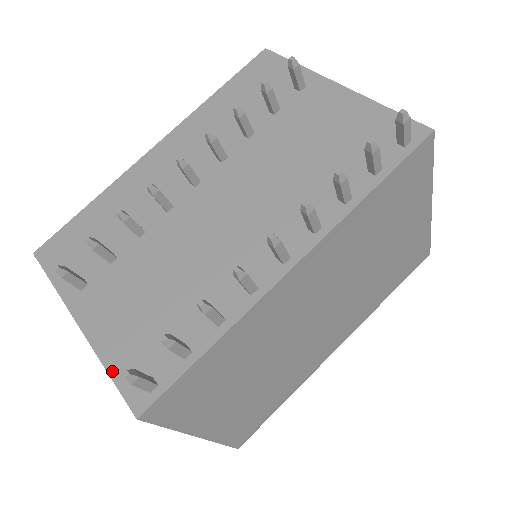
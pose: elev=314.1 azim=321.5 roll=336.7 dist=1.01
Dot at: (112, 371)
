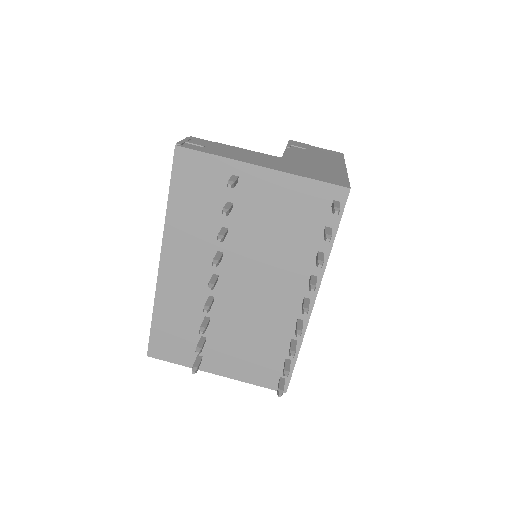
Dot at: (257, 384)
